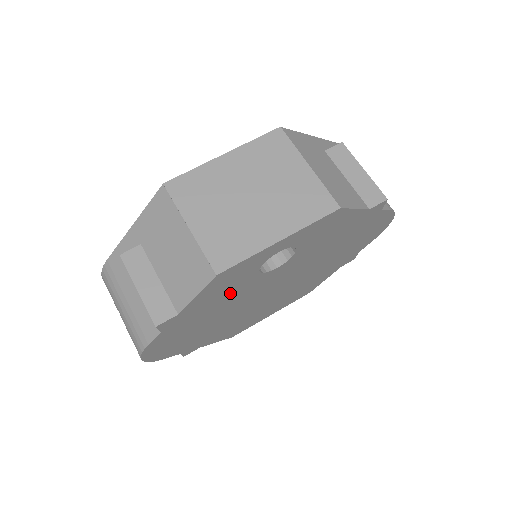
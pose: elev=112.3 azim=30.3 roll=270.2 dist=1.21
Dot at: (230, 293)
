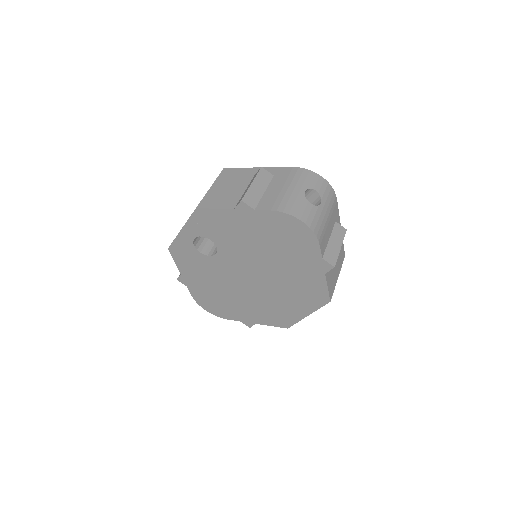
Dot at: (203, 268)
